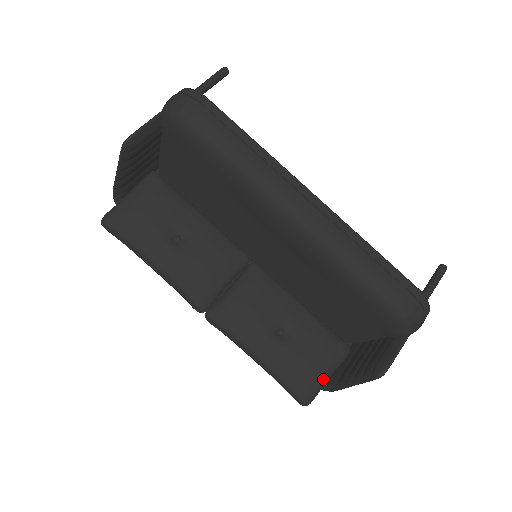
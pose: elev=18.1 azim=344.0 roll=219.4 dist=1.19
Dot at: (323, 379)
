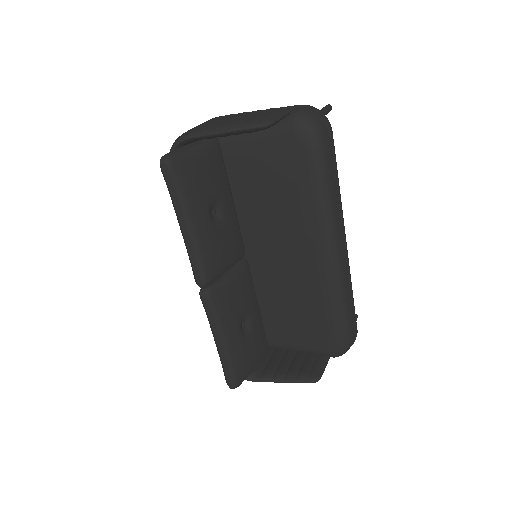
Dot at: (252, 370)
